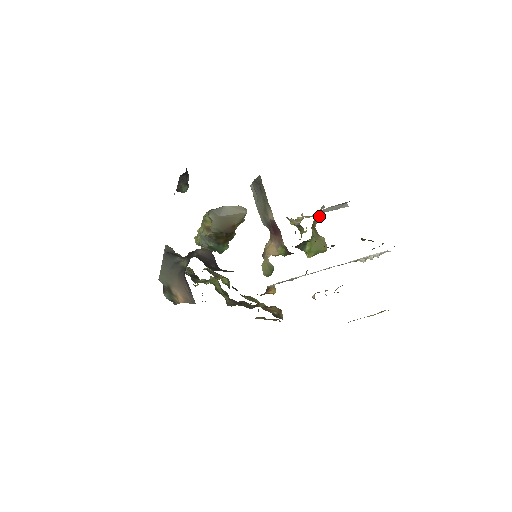
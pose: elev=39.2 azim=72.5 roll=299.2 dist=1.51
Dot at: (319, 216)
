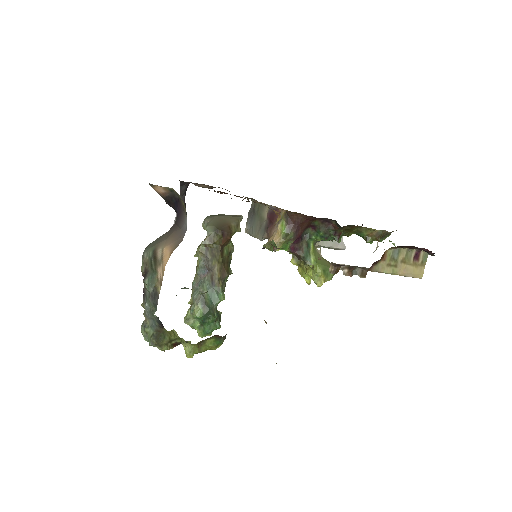
Dot at: occluded
